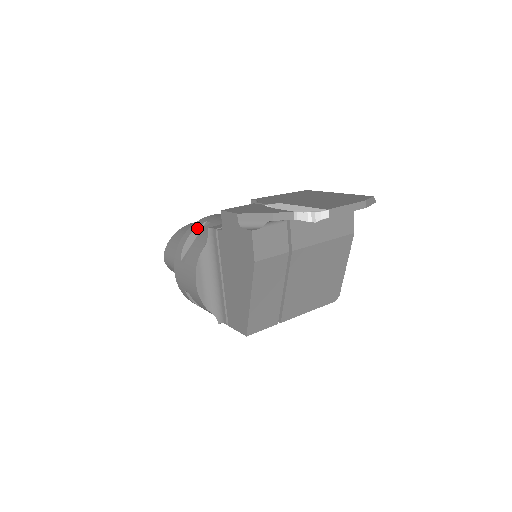
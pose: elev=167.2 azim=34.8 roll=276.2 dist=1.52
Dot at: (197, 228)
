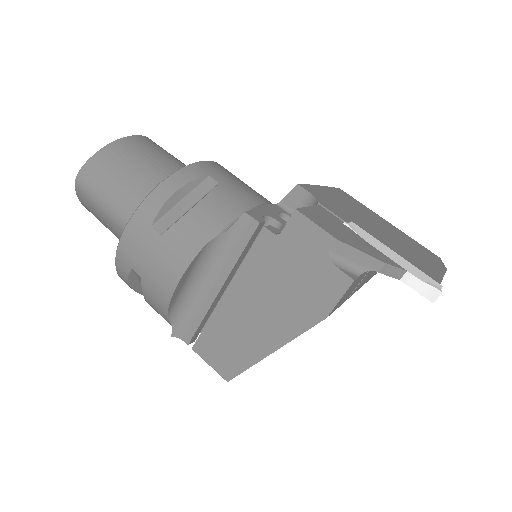
Dot at: (193, 181)
